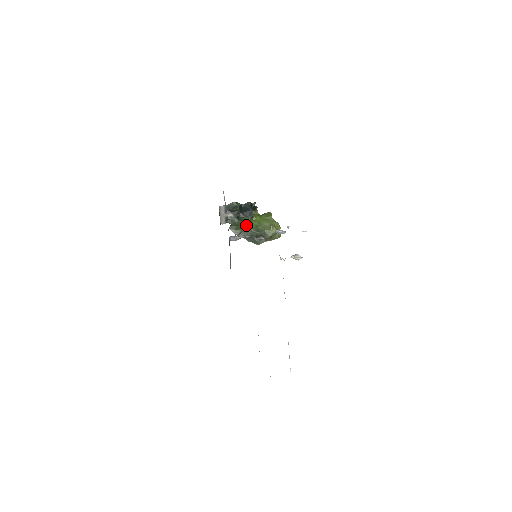
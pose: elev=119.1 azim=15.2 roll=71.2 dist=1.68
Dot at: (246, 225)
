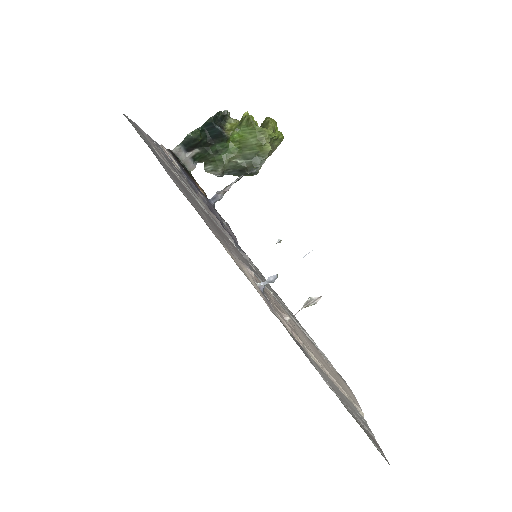
Dot at: (225, 156)
